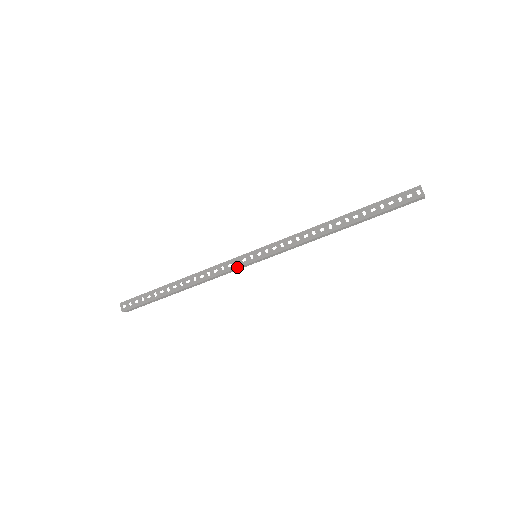
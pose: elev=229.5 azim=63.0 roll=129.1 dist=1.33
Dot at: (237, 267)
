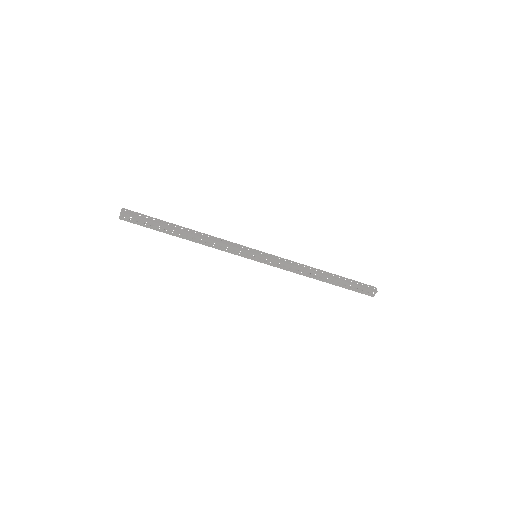
Dot at: (238, 255)
